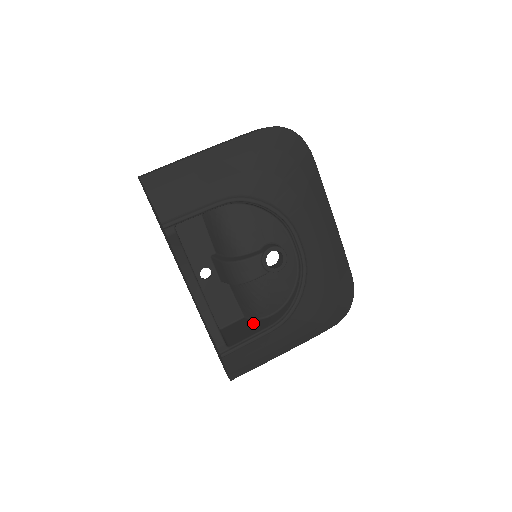
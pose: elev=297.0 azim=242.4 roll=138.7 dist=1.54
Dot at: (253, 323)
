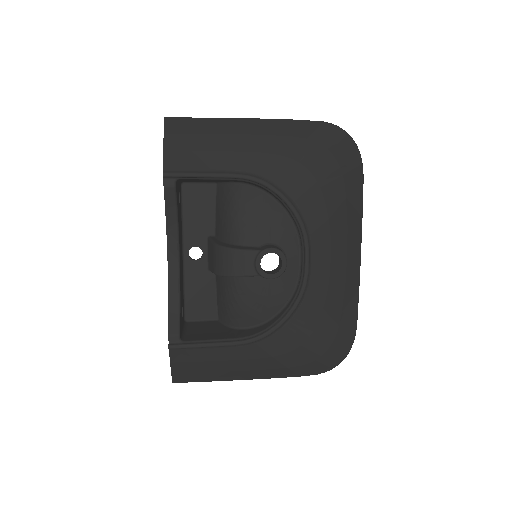
Dot at: (223, 329)
